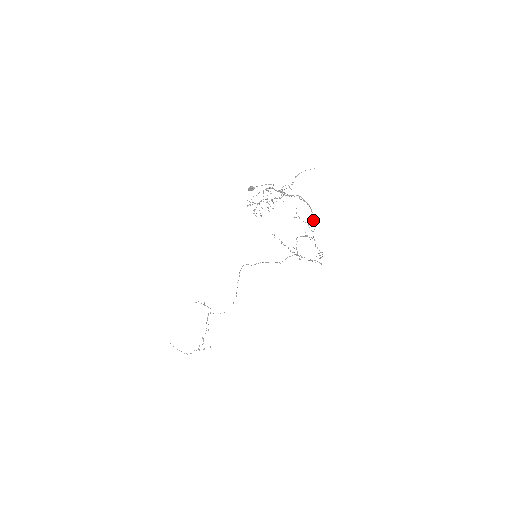
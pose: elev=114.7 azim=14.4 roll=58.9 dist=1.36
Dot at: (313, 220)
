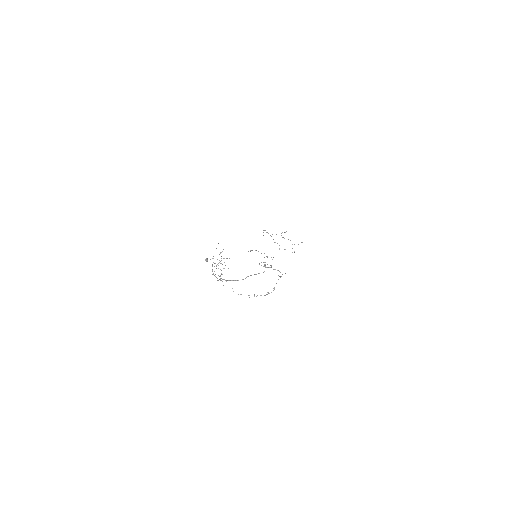
Dot at: (251, 275)
